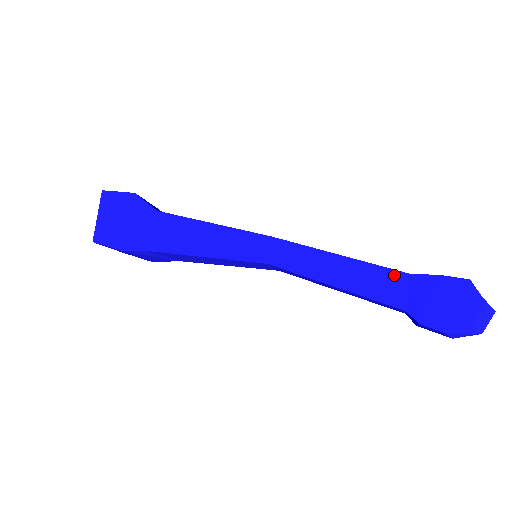
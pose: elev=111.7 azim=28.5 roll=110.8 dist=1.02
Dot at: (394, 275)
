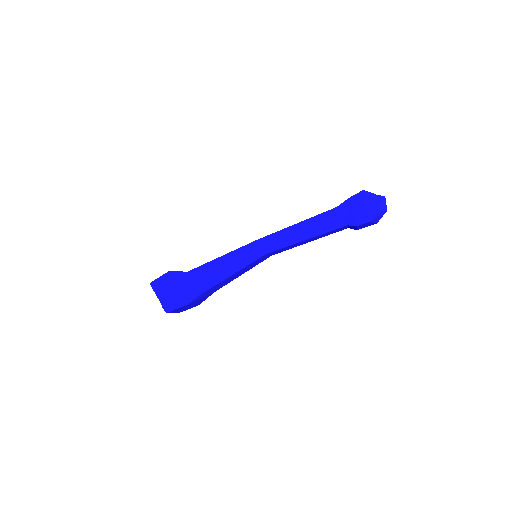
Dot at: (330, 213)
